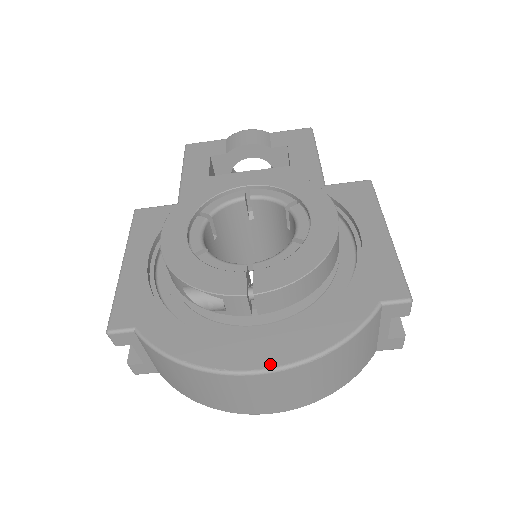
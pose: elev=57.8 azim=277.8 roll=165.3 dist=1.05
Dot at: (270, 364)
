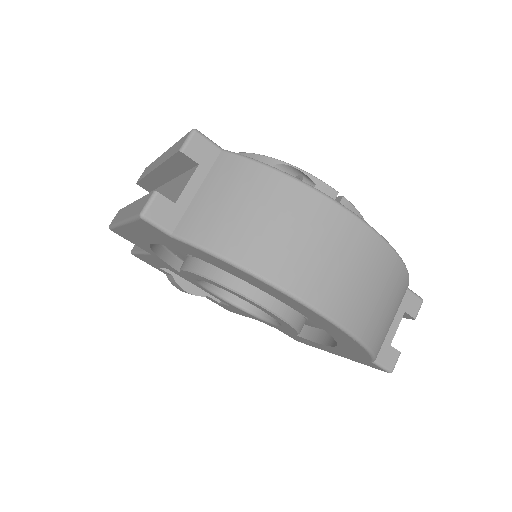
Dot at: (370, 228)
